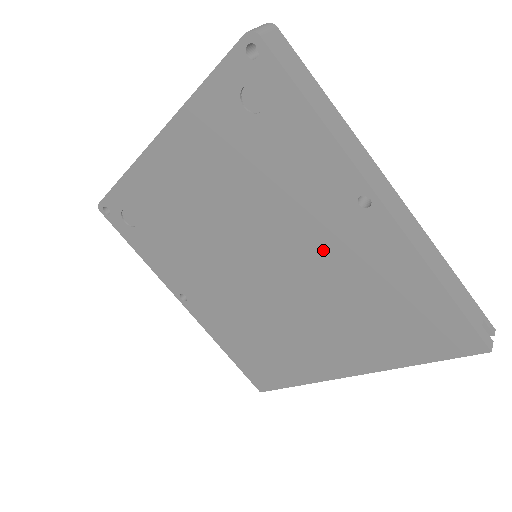
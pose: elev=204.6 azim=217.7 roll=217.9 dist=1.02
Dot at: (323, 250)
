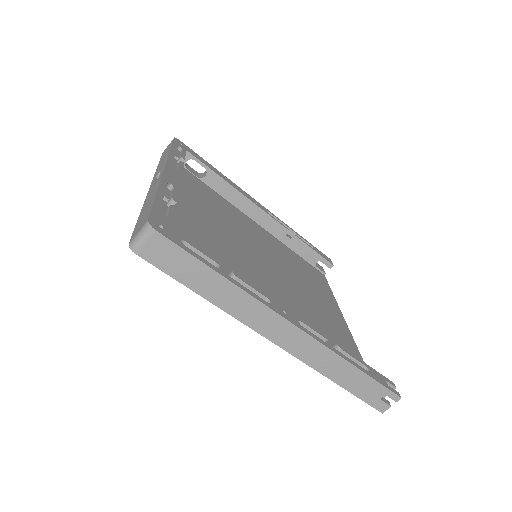
Dot at: occluded
